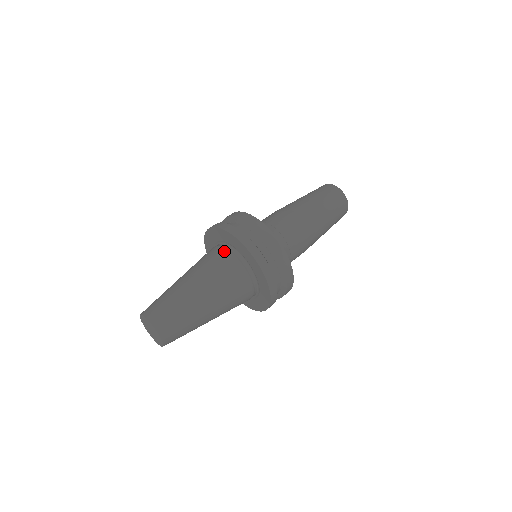
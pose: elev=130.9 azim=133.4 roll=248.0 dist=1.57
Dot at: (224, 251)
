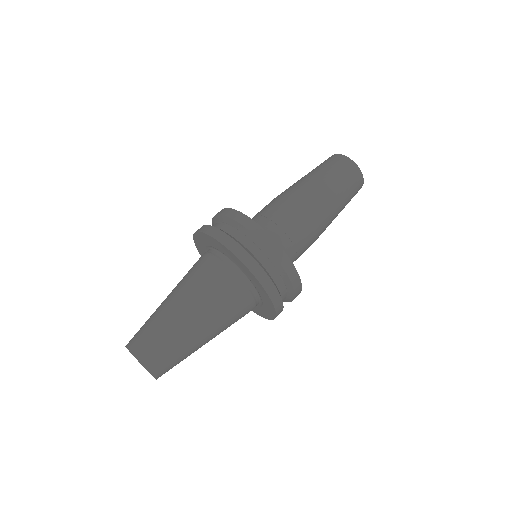
Dot at: (220, 265)
